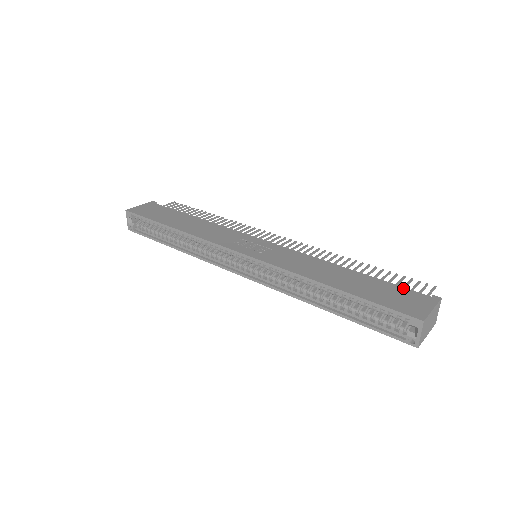
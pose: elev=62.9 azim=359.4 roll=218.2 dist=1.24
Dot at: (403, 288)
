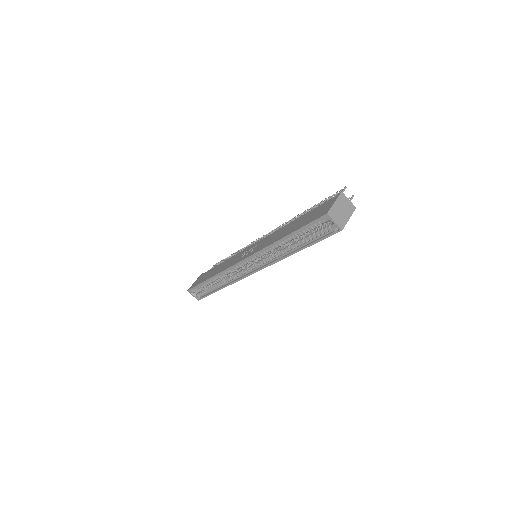
Dot at: (322, 204)
